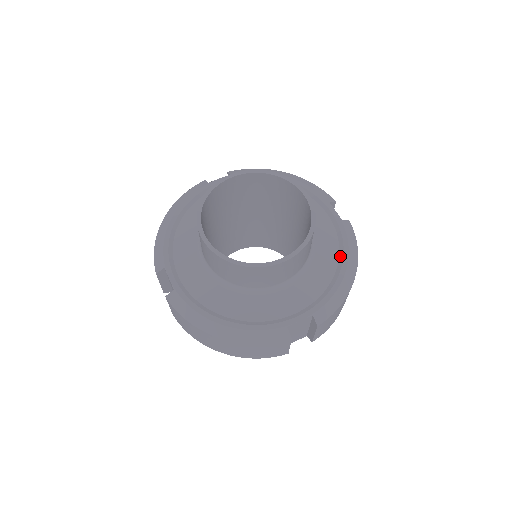
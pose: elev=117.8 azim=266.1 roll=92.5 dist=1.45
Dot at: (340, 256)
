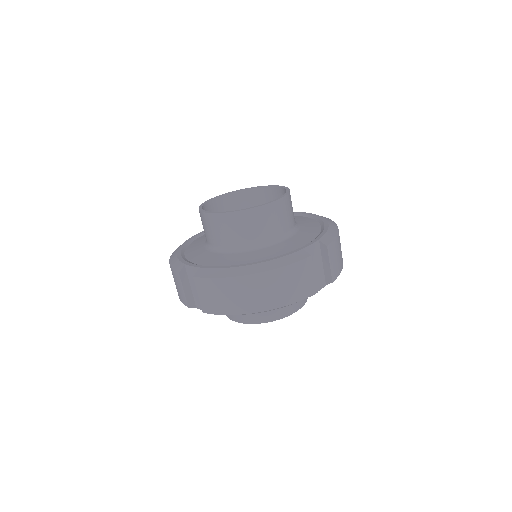
Dot at: (319, 221)
